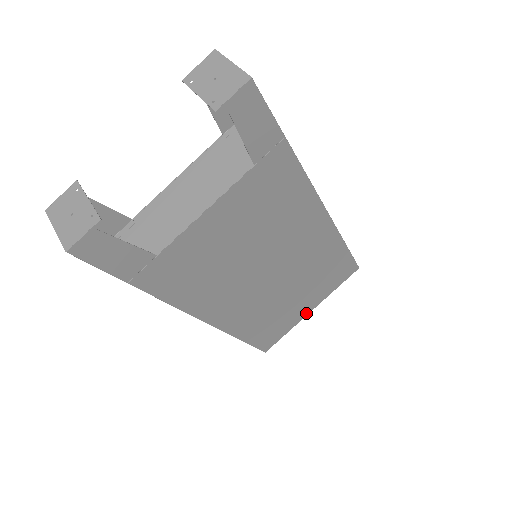
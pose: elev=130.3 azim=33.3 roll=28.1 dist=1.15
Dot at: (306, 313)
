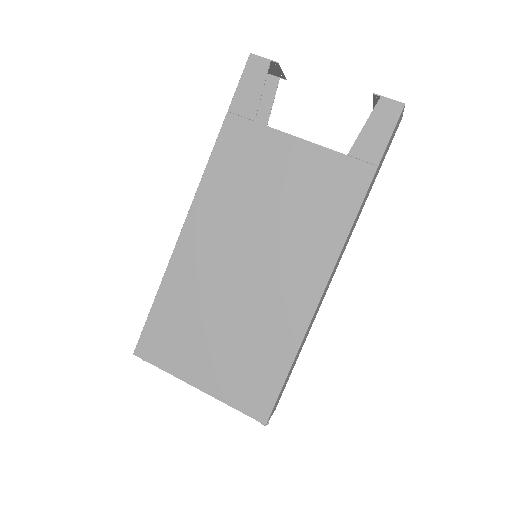
Dot at: (193, 380)
